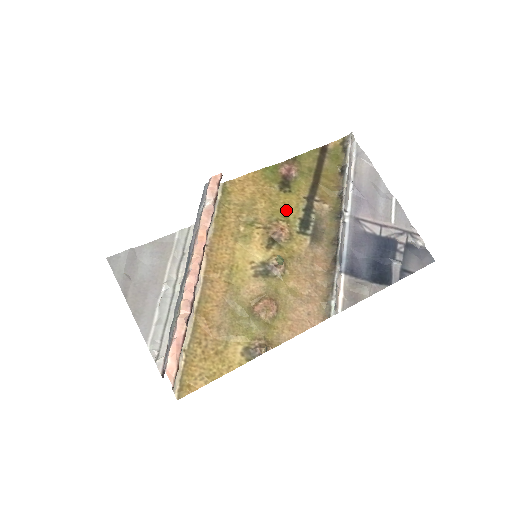
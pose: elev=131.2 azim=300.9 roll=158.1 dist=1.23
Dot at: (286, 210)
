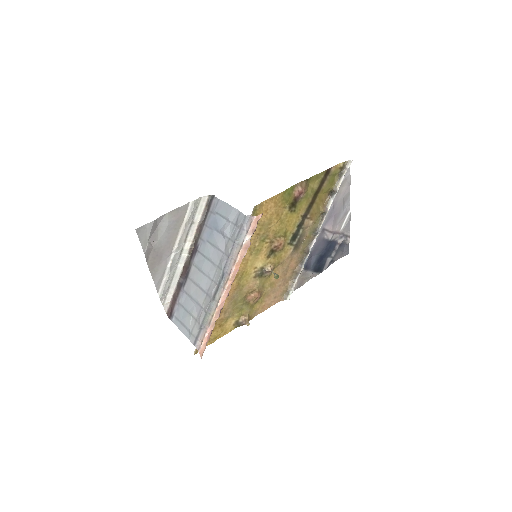
Dot at: (287, 227)
